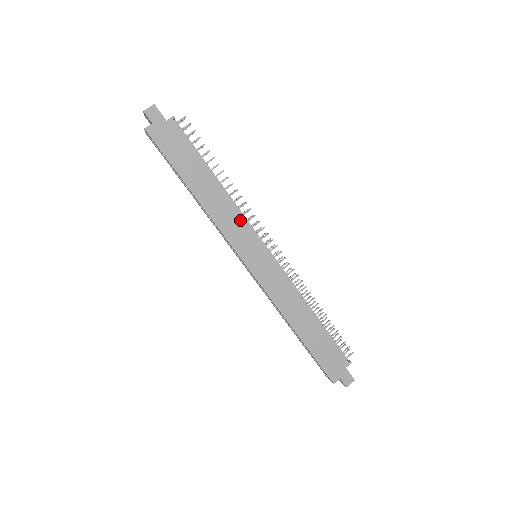
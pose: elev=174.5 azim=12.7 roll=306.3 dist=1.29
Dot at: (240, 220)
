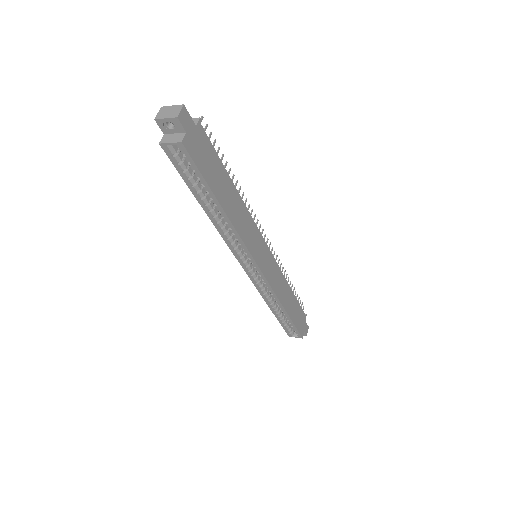
Dot at: (252, 225)
